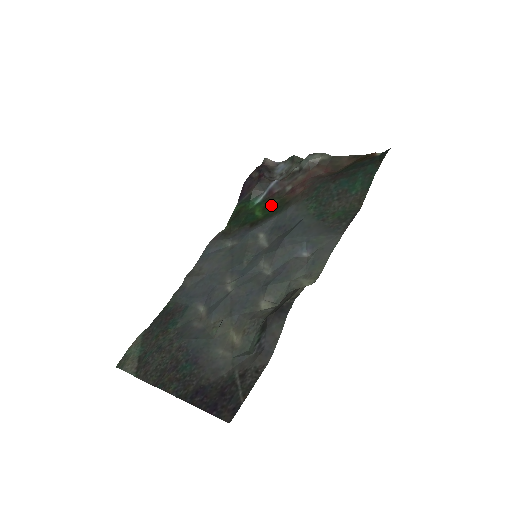
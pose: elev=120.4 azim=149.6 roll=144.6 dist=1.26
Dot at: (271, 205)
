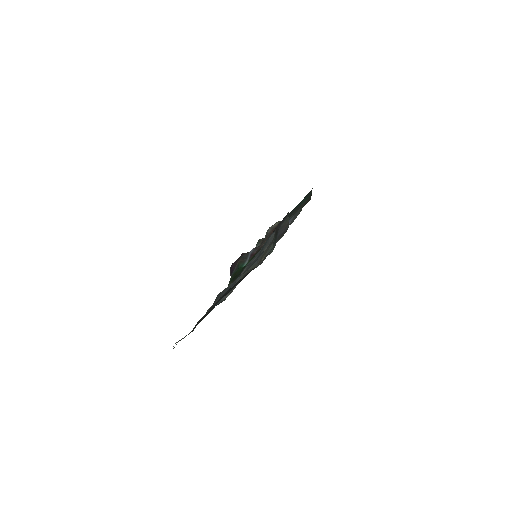
Dot at: occluded
